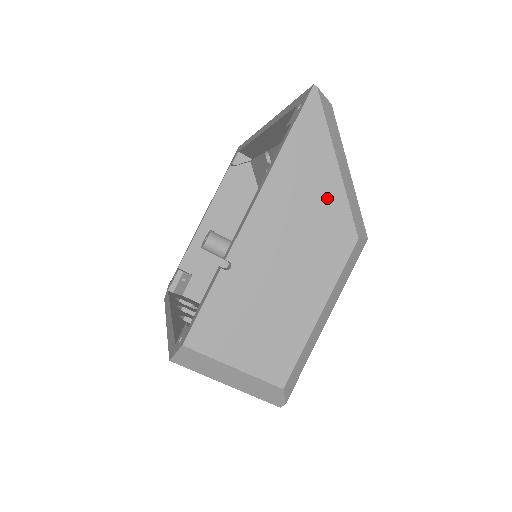
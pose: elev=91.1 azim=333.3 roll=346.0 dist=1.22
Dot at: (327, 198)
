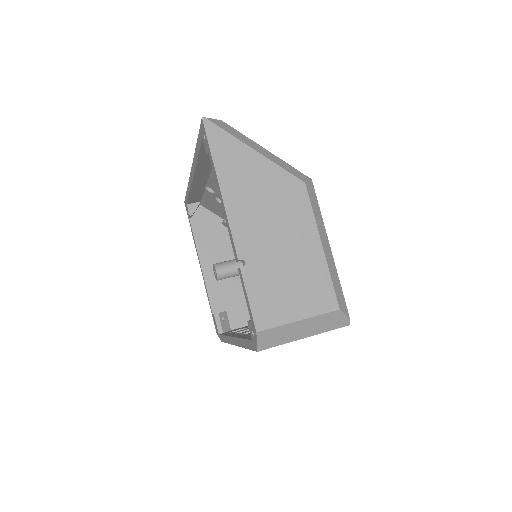
Dot at: (266, 175)
